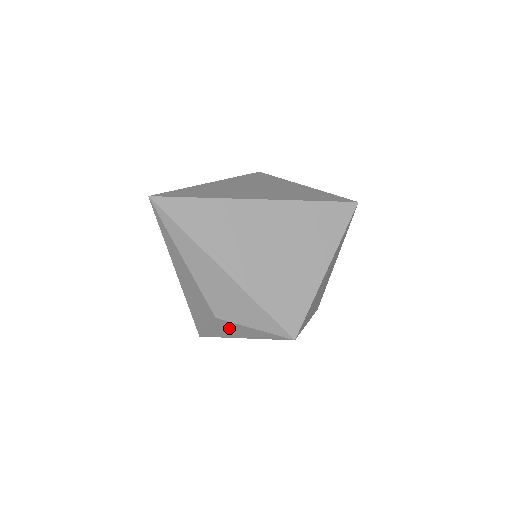
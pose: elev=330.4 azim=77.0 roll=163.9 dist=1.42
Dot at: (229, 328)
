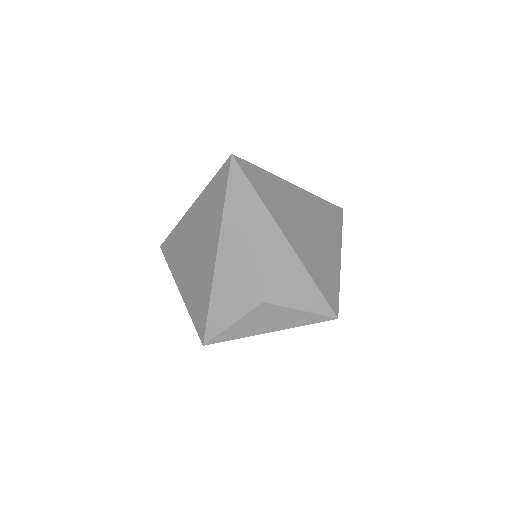
Dot at: (266, 317)
